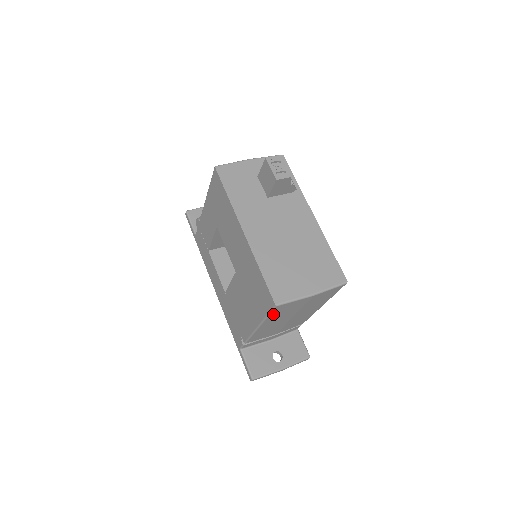
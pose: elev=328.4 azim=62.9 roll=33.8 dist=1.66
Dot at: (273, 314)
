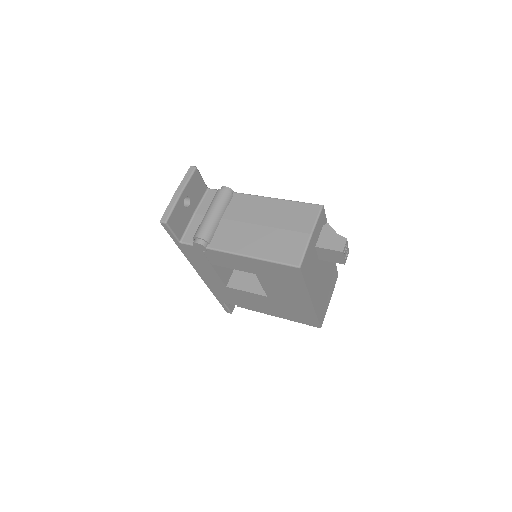
Dot at: occluded
